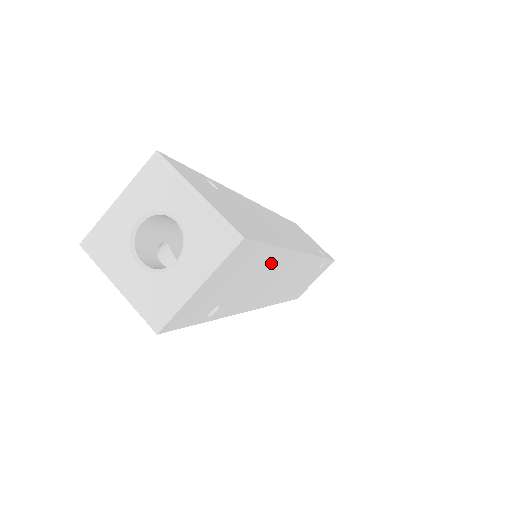
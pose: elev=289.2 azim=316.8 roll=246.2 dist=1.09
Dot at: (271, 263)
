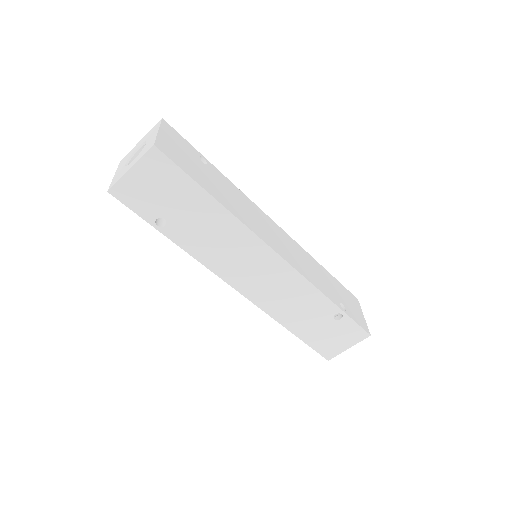
Dot at: (213, 214)
